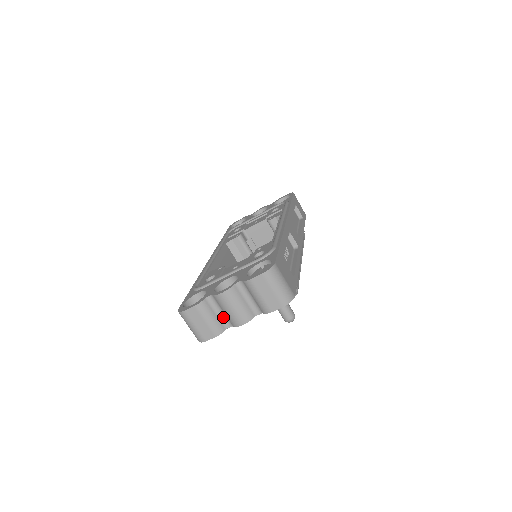
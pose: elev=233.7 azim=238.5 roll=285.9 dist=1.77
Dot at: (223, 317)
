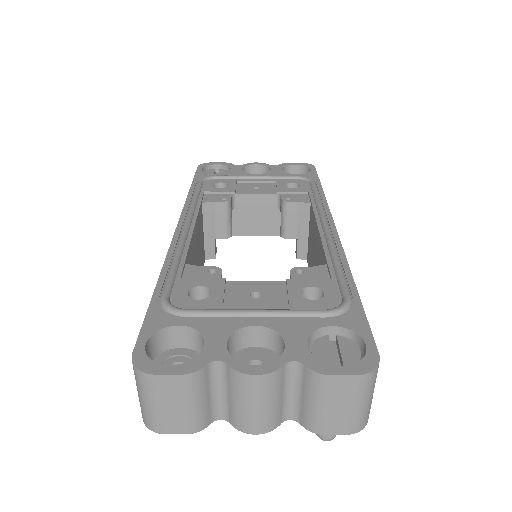
Dot at: (219, 402)
